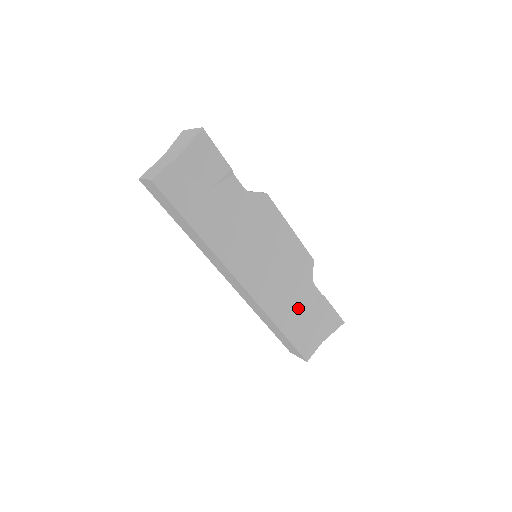
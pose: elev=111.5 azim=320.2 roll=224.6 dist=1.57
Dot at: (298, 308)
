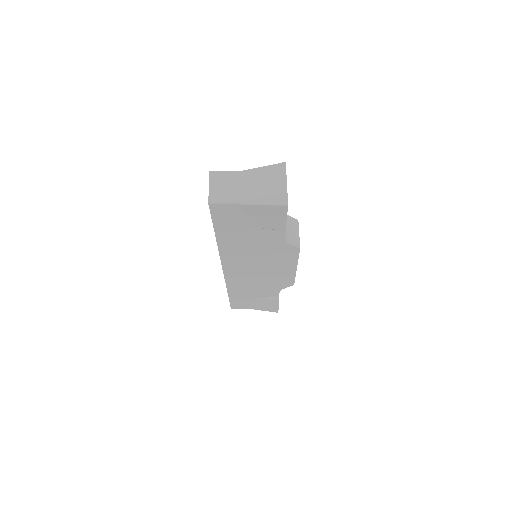
Dot at: (253, 293)
